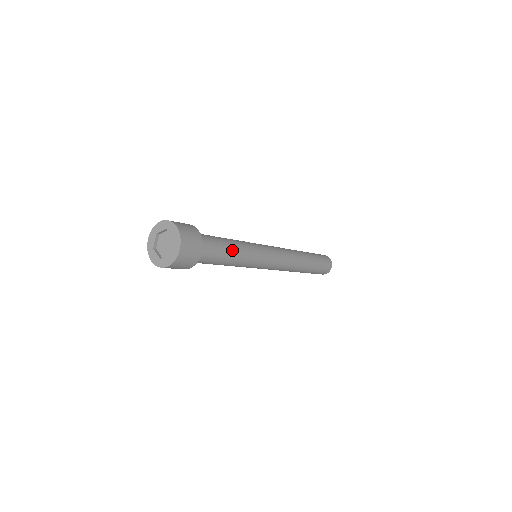
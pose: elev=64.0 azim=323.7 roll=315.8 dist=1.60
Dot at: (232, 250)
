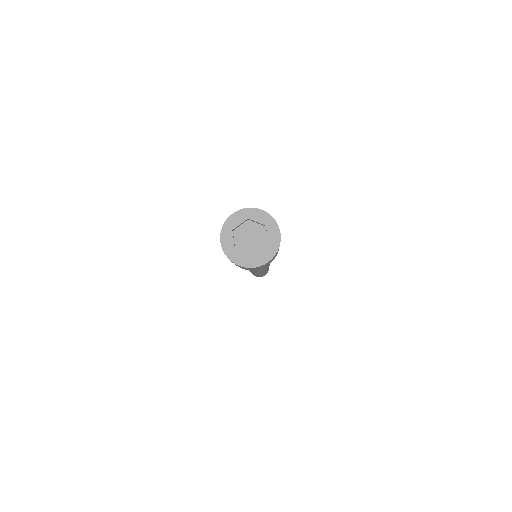
Dot at: occluded
